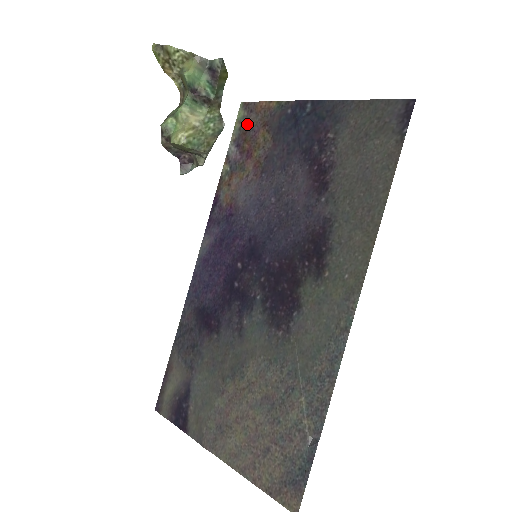
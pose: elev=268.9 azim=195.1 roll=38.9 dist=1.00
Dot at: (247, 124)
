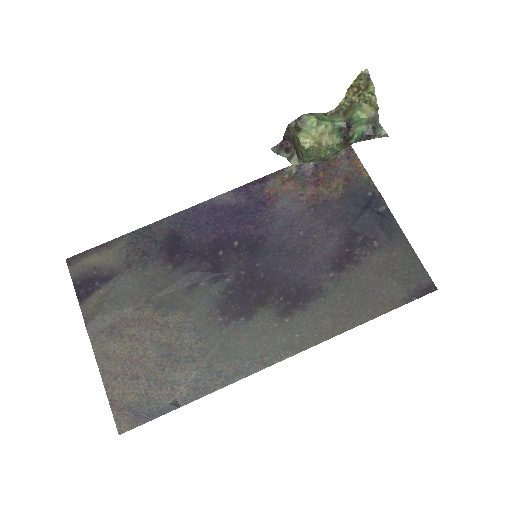
Dot at: (337, 162)
